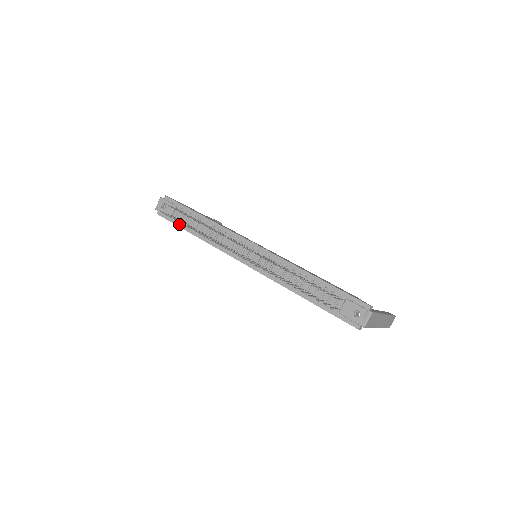
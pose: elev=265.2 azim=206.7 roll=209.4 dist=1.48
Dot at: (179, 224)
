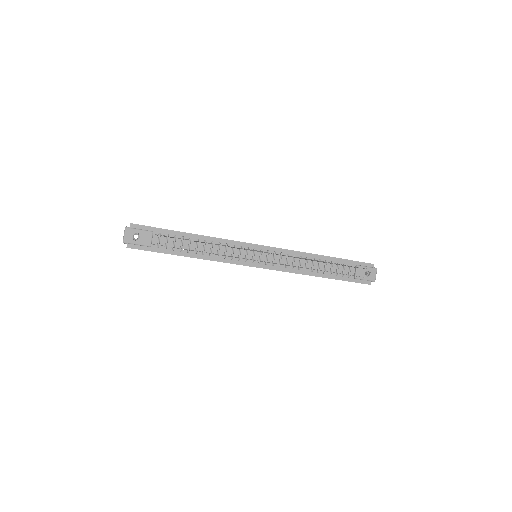
Dot at: (165, 251)
